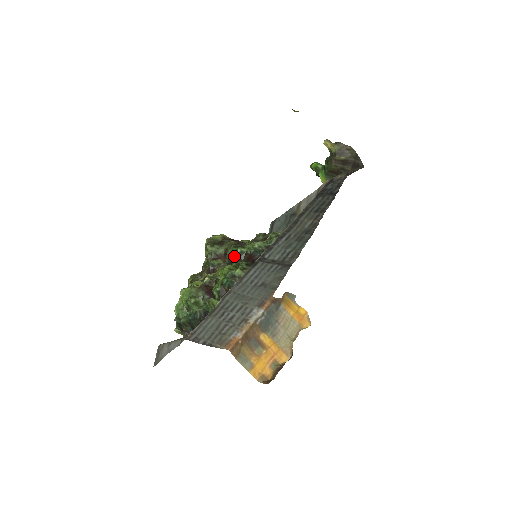
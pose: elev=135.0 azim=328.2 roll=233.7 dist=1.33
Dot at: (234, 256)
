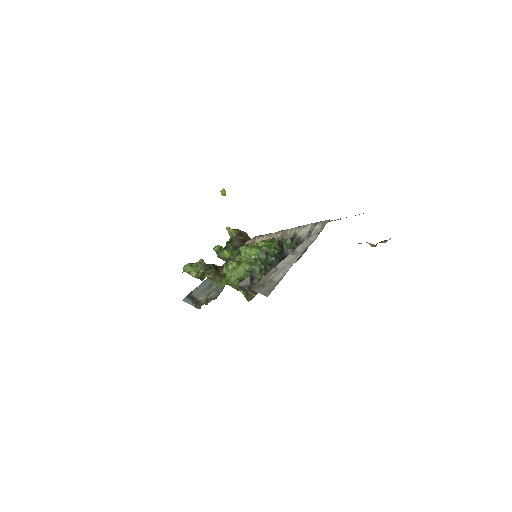
Dot at: occluded
